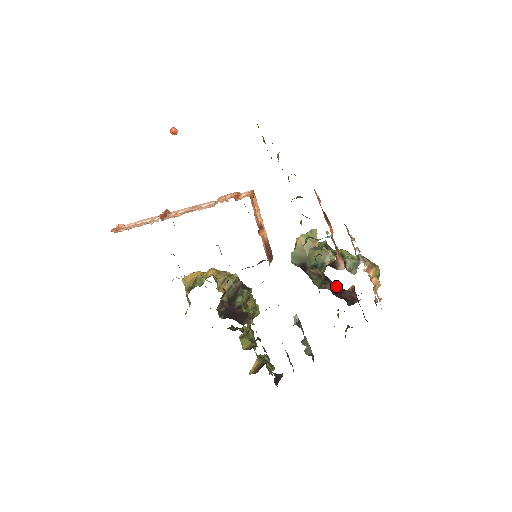
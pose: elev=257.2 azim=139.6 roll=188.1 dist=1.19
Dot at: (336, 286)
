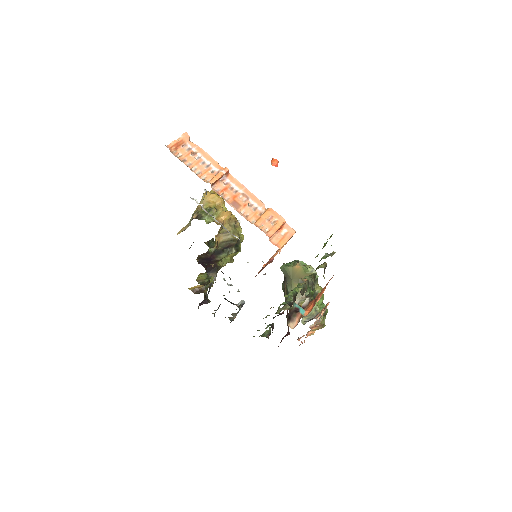
Dot at: occluded
